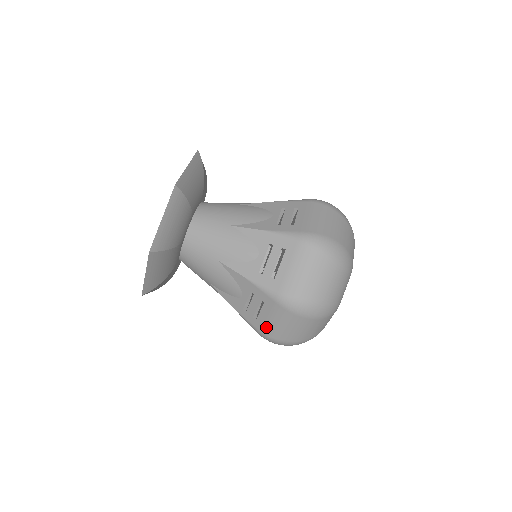
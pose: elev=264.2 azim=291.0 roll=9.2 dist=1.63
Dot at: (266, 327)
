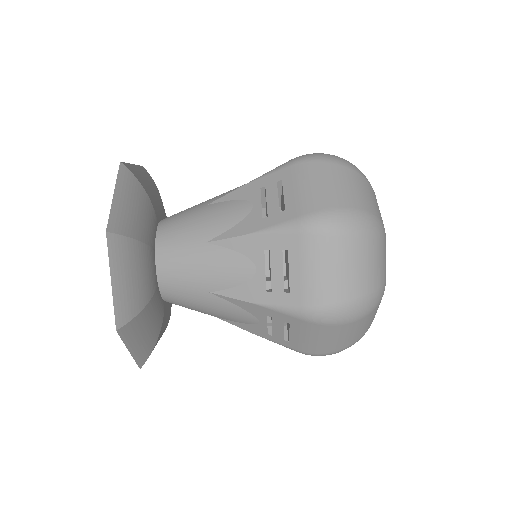
Dot at: (308, 291)
